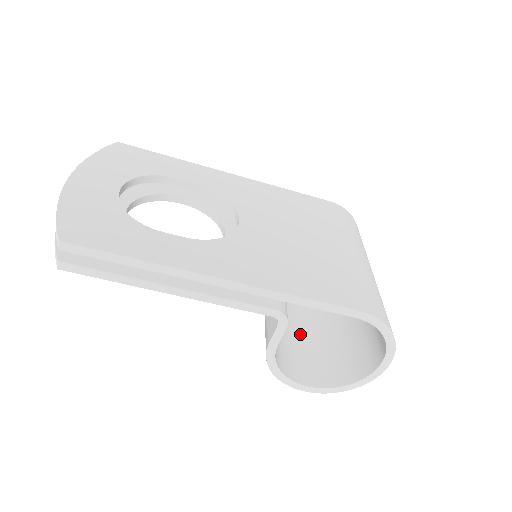
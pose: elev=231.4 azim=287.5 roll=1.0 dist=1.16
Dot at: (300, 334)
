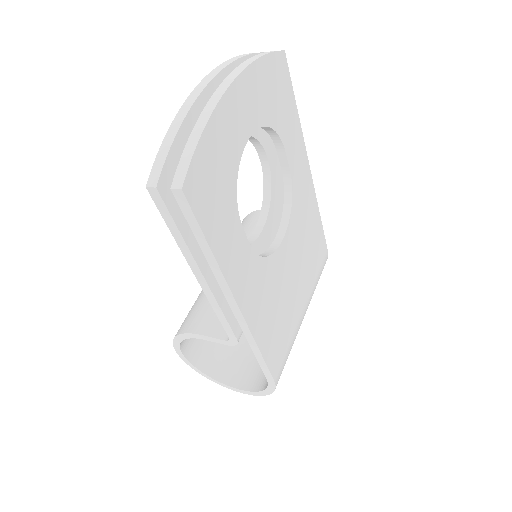
Dot at: occluded
